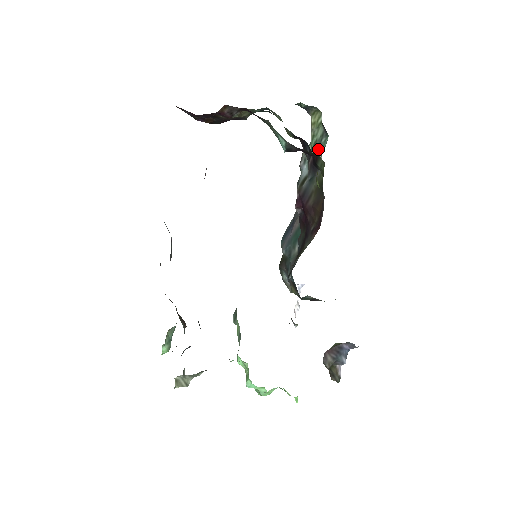
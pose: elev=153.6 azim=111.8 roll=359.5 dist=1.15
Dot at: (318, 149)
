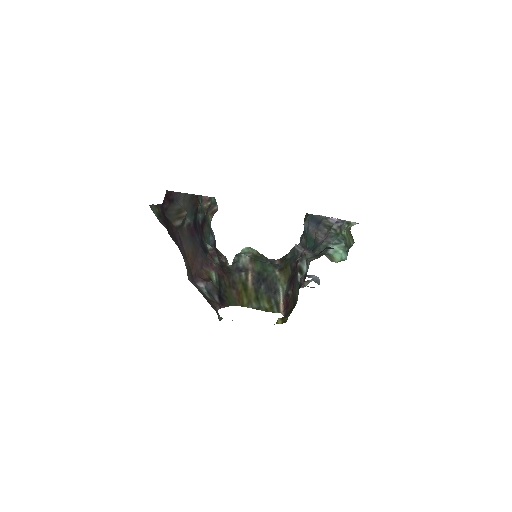
Dot at: (345, 241)
